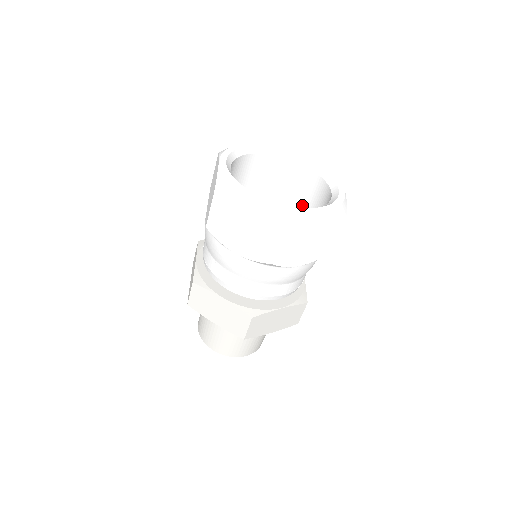
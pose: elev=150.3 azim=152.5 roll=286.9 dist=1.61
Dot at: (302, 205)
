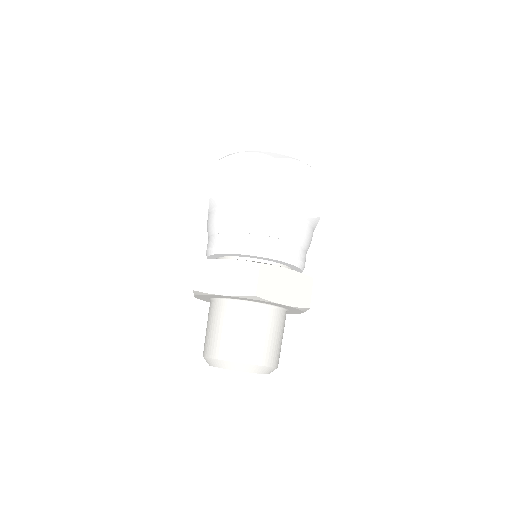
Dot at: occluded
